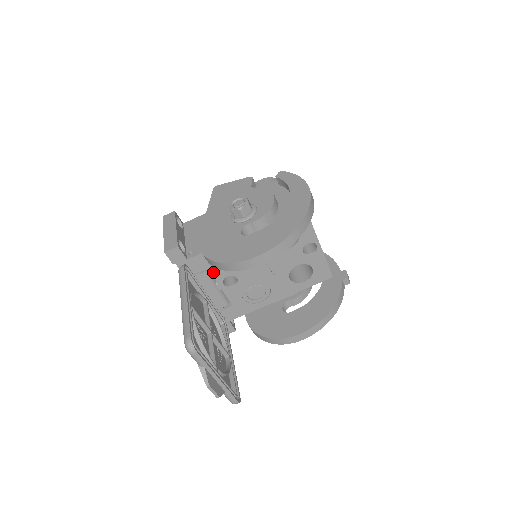
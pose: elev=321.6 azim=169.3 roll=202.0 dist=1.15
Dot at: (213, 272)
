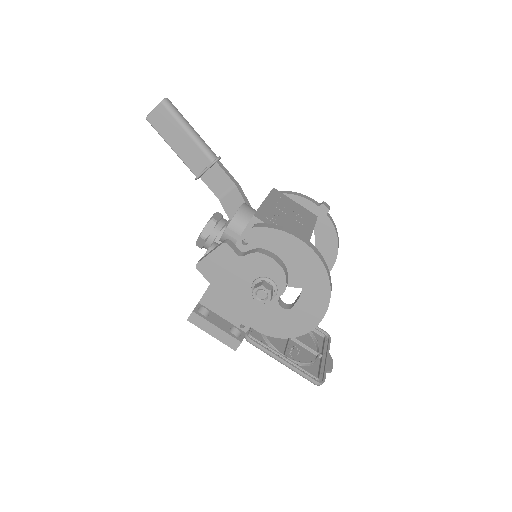
Dot at: occluded
